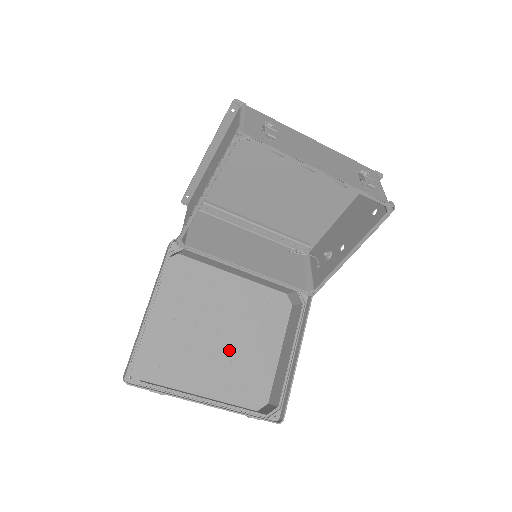
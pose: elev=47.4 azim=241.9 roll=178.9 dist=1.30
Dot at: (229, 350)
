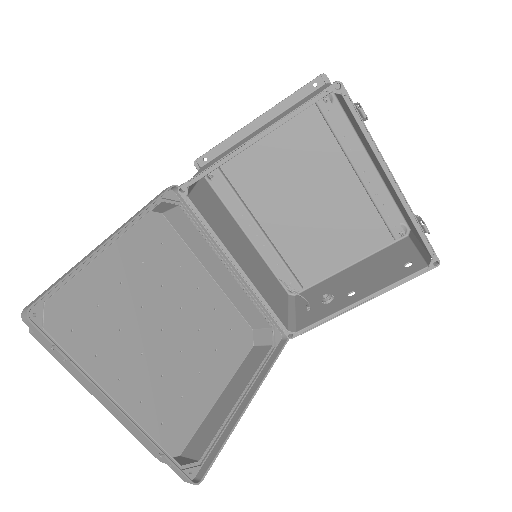
Dot at: (165, 359)
